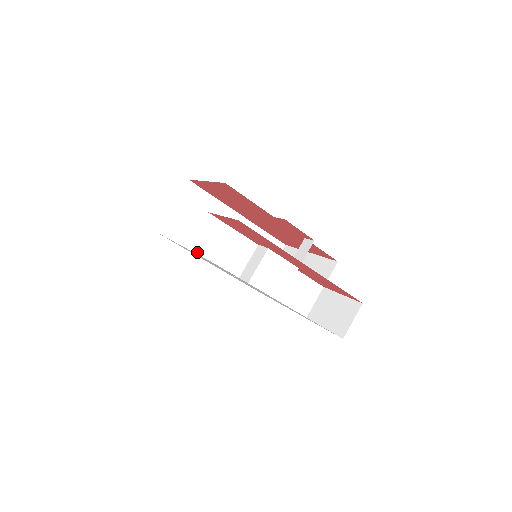
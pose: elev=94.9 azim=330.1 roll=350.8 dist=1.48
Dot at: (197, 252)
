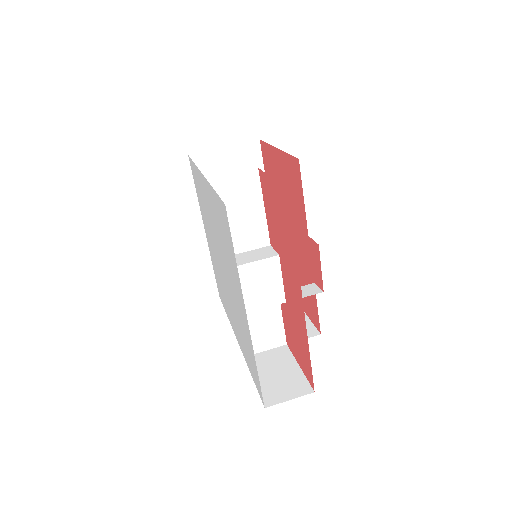
Dot at: occluded
